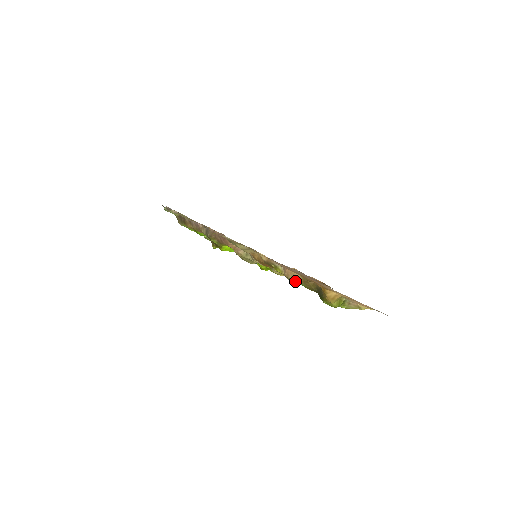
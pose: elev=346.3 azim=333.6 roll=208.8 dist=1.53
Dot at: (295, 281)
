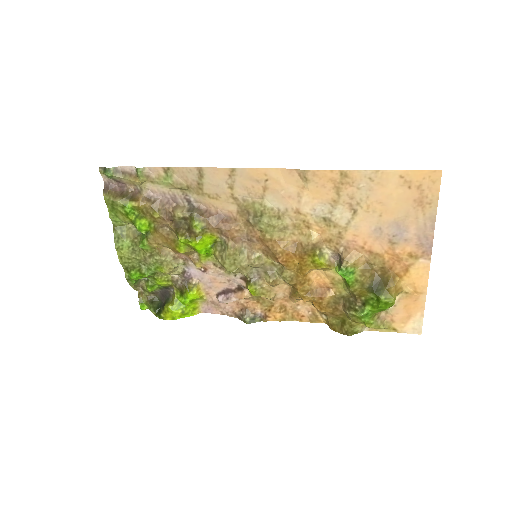
Dot at: (346, 272)
